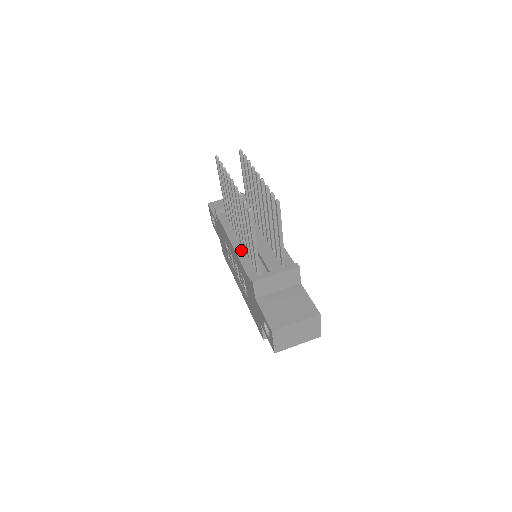
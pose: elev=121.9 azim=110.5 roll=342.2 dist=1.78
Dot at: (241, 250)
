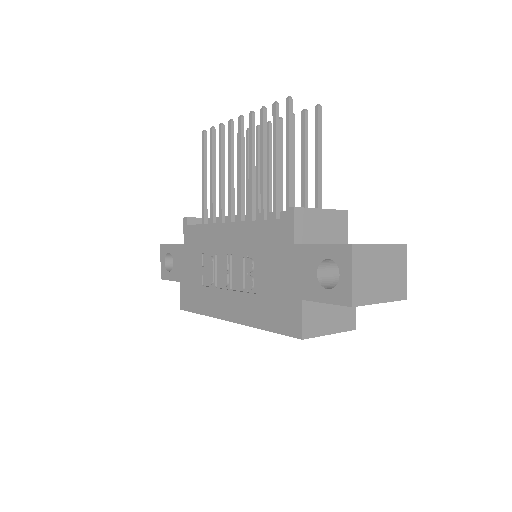
Dot at: occluded
